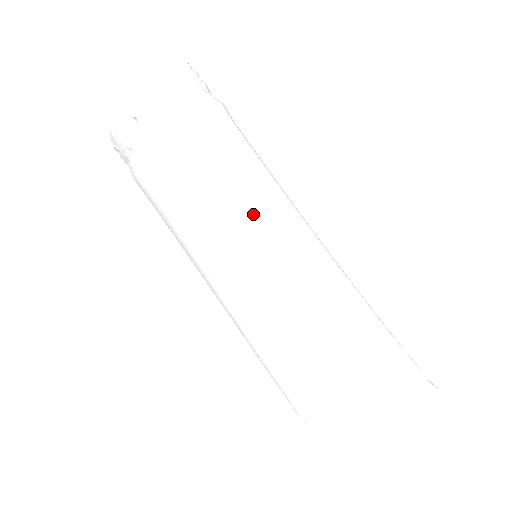
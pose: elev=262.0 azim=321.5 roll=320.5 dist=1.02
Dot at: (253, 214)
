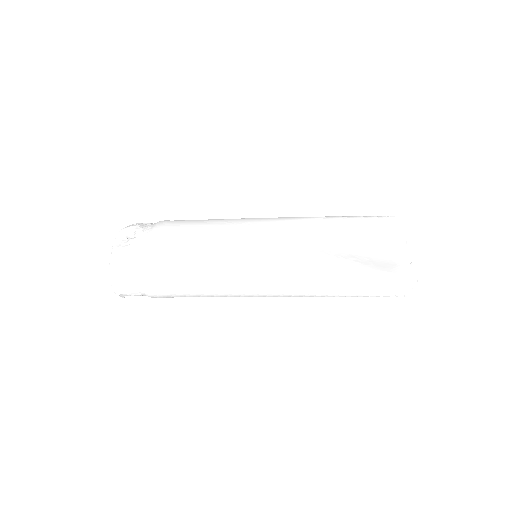
Dot at: occluded
